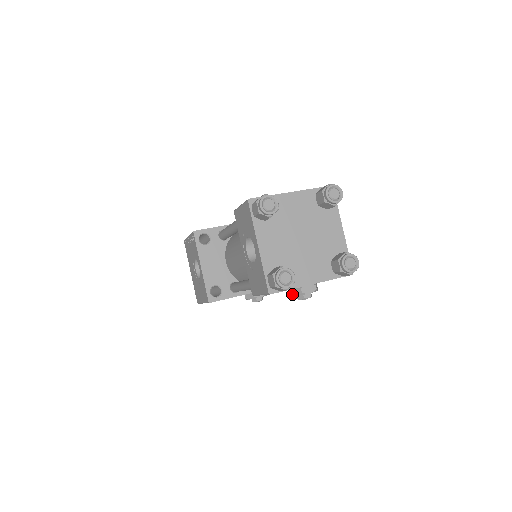
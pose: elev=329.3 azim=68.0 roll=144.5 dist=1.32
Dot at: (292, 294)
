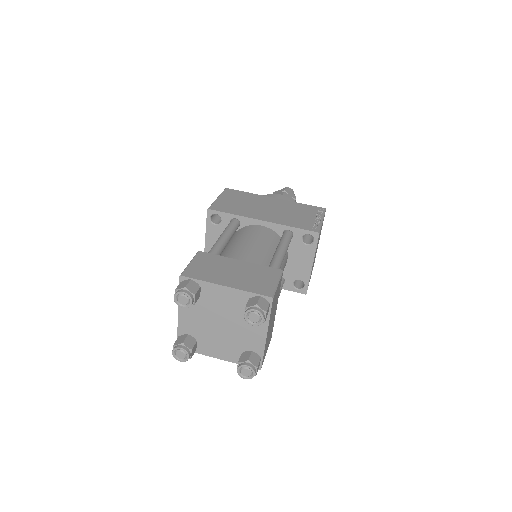
Dot at: occluded
